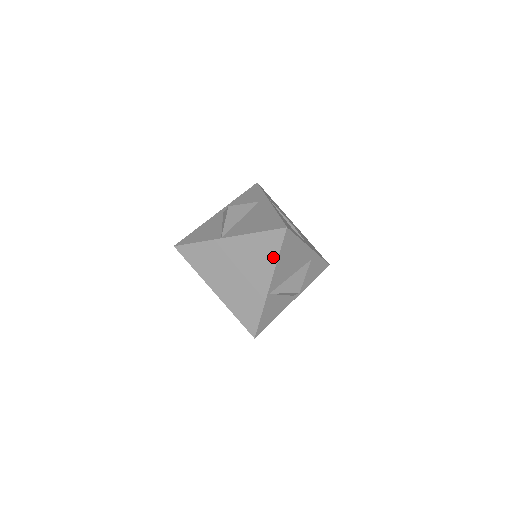
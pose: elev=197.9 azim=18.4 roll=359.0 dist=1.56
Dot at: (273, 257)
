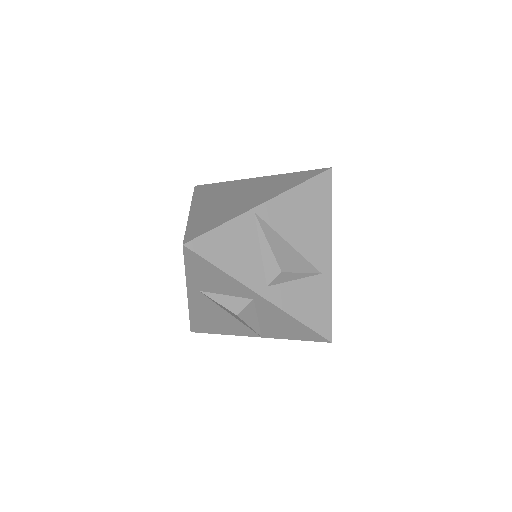
Dot at: (294, 184)
